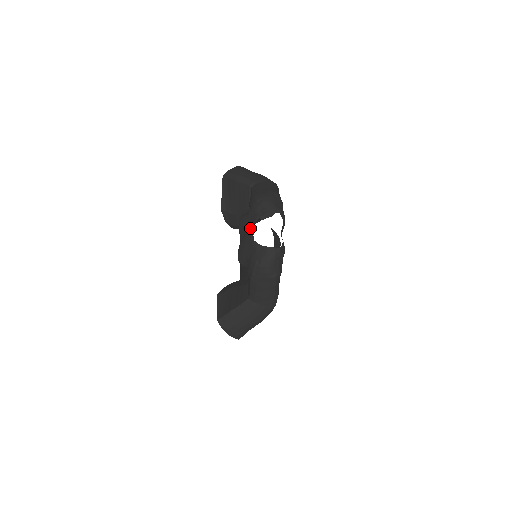
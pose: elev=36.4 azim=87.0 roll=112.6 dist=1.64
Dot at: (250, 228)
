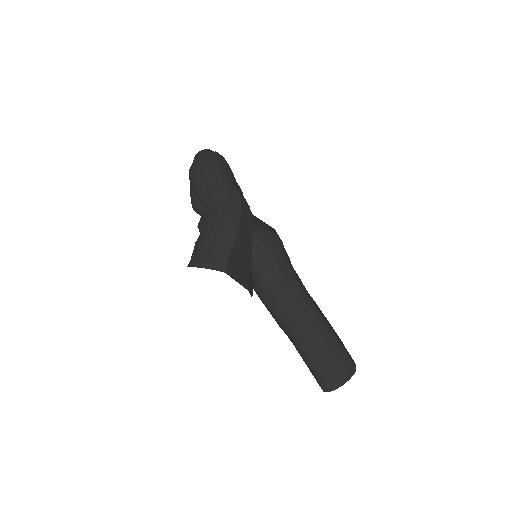
Dot at: occluded
